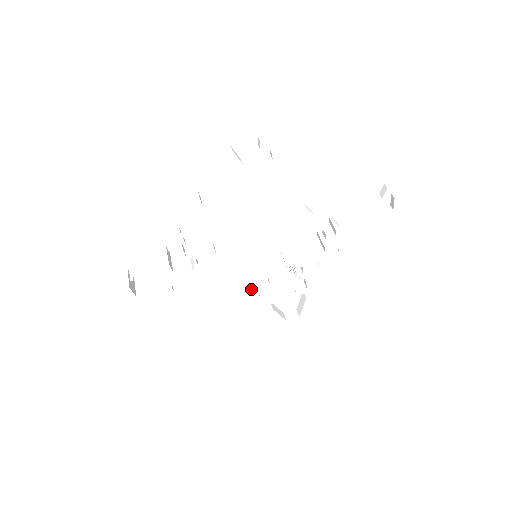
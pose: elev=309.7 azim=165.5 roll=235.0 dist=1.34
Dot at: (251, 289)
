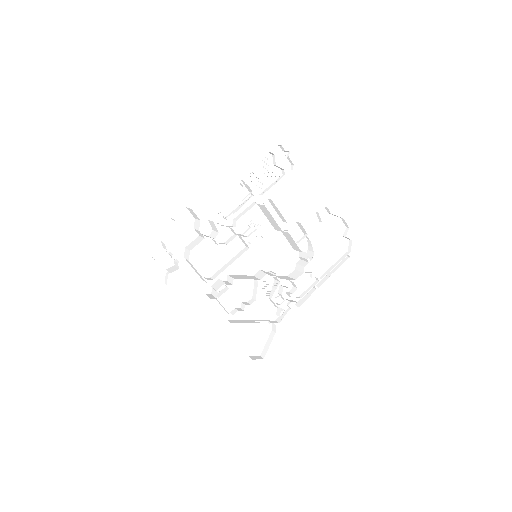
Dot at: (237, 302)
